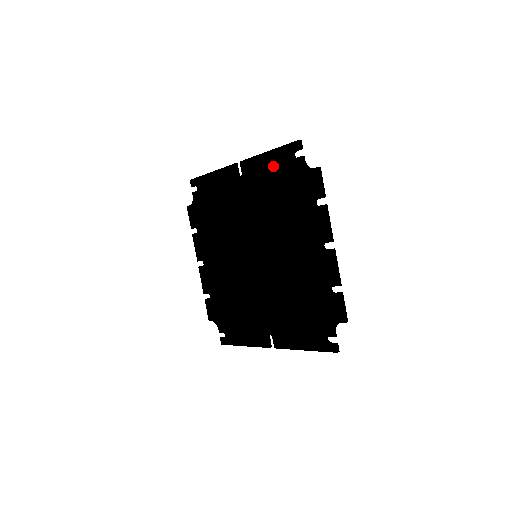
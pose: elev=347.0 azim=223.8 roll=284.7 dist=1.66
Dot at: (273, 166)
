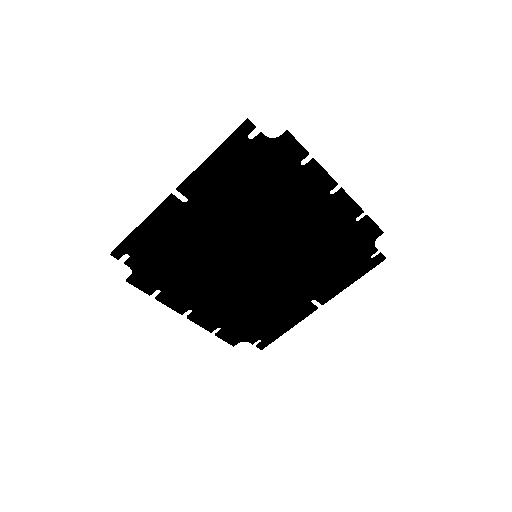
Dot at: (228, 165)
